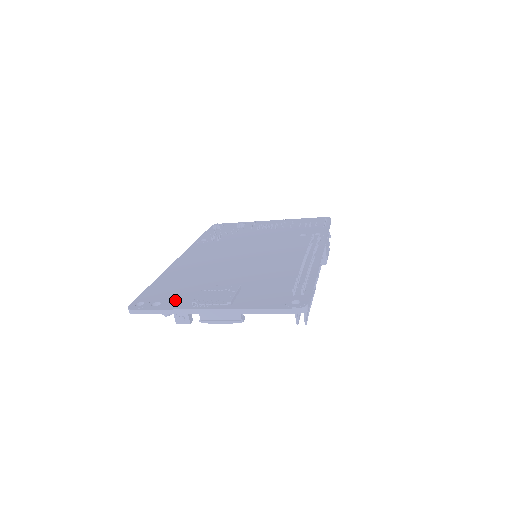
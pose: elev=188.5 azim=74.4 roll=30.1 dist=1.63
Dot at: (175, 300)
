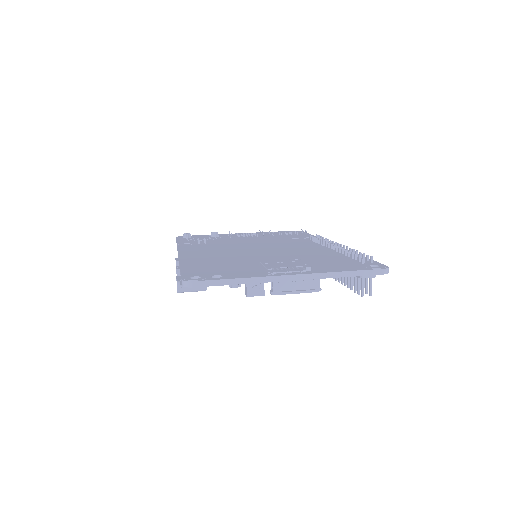
Dot at: (237, 273)
